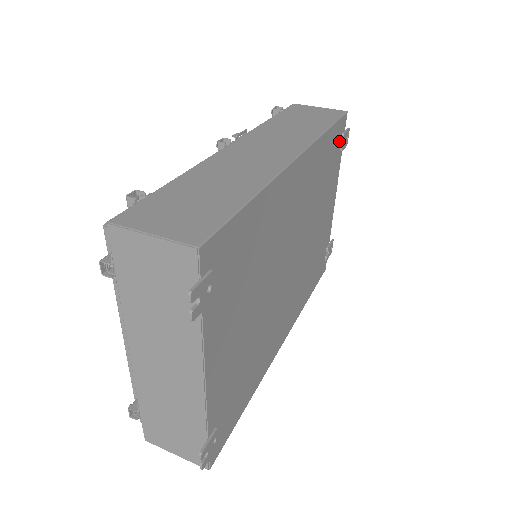
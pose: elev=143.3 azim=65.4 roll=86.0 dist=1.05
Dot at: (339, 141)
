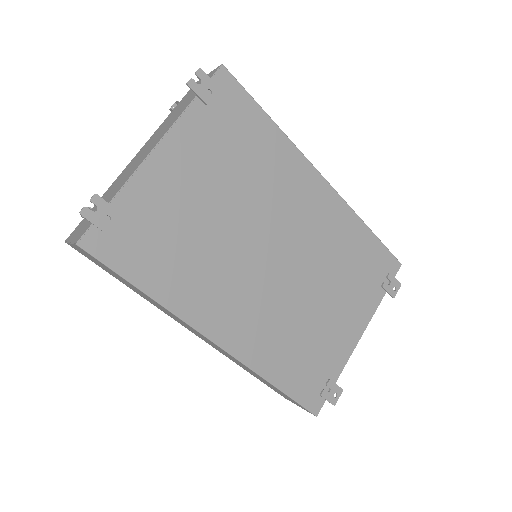
Dot at: (383, 273)
